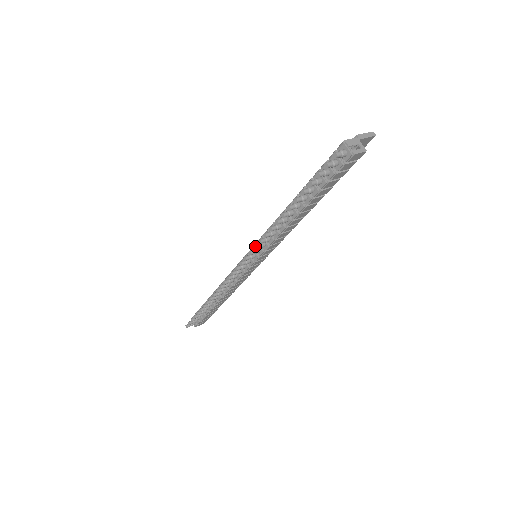
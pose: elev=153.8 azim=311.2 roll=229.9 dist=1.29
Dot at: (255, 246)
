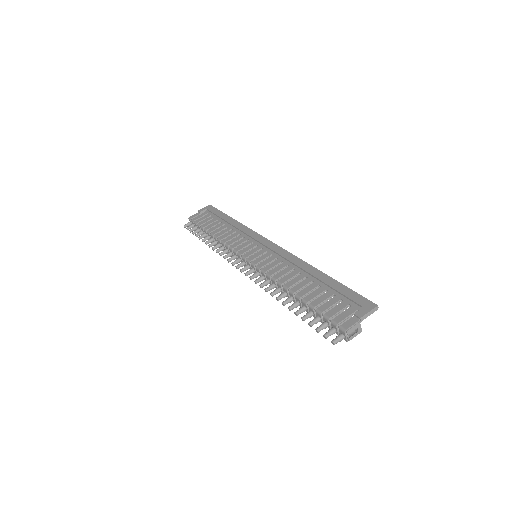
Dot at: (256, 283)
